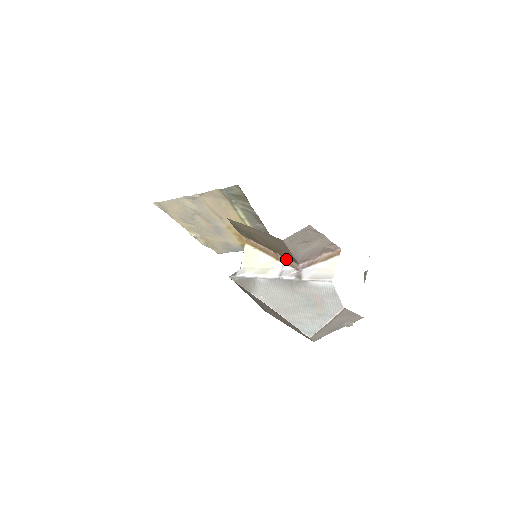
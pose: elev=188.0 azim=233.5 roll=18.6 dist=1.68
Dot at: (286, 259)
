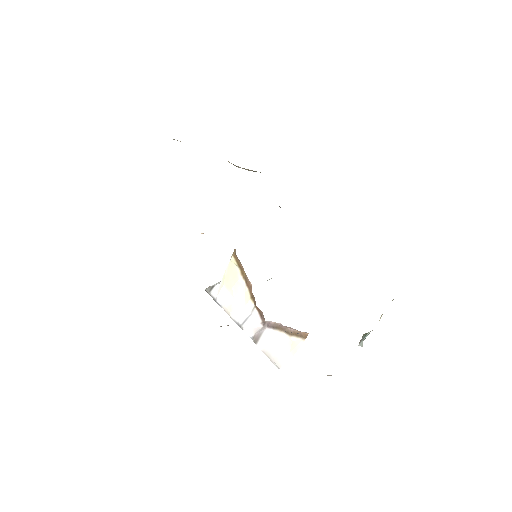
Dot at: (256, 306)
